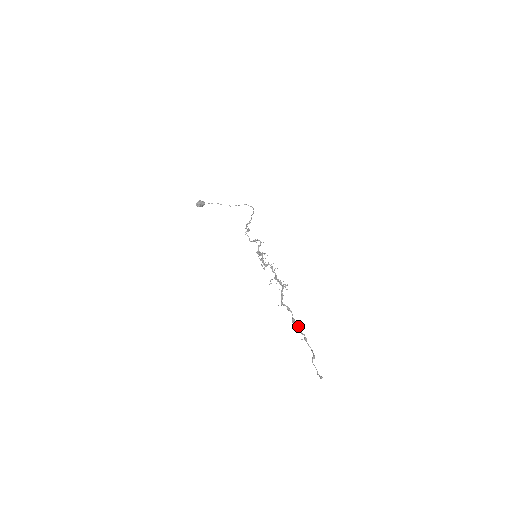
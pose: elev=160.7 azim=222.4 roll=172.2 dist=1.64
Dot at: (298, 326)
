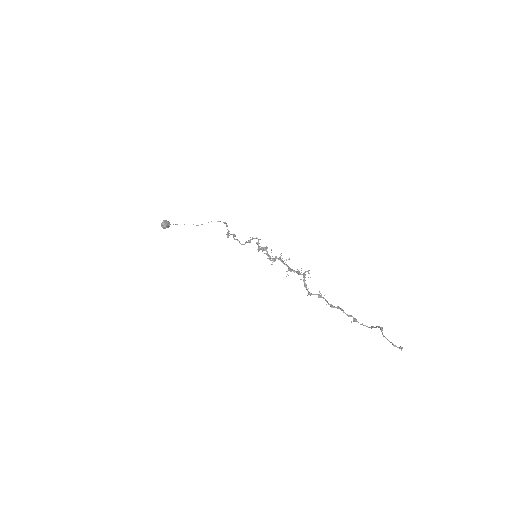
Dot at: (340, 309)
